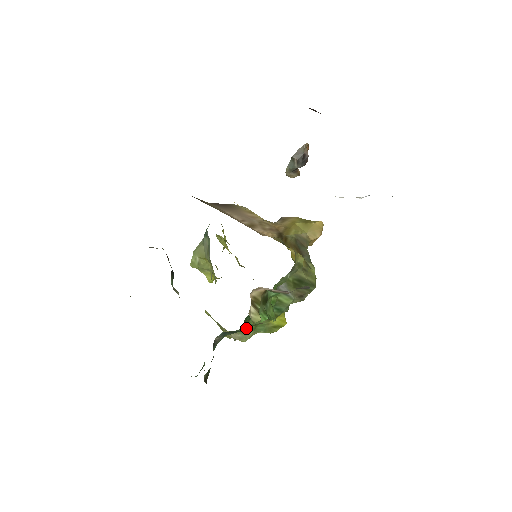
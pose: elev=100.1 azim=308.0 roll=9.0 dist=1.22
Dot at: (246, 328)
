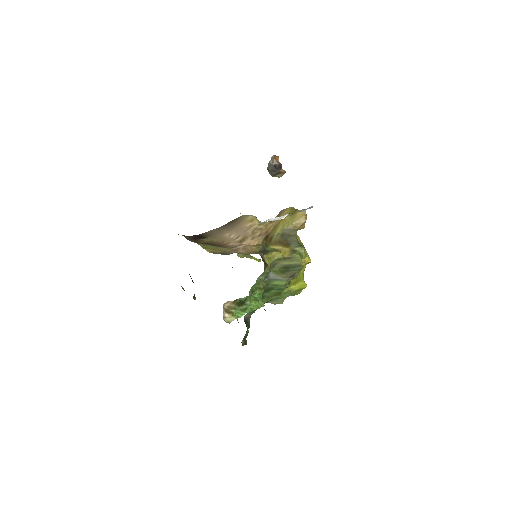
Dot at: (273, 299)
